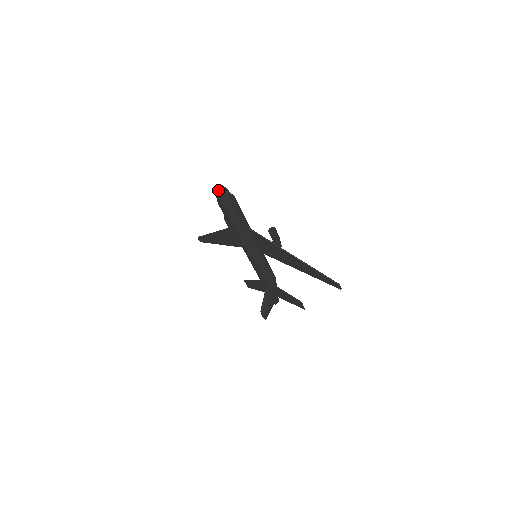
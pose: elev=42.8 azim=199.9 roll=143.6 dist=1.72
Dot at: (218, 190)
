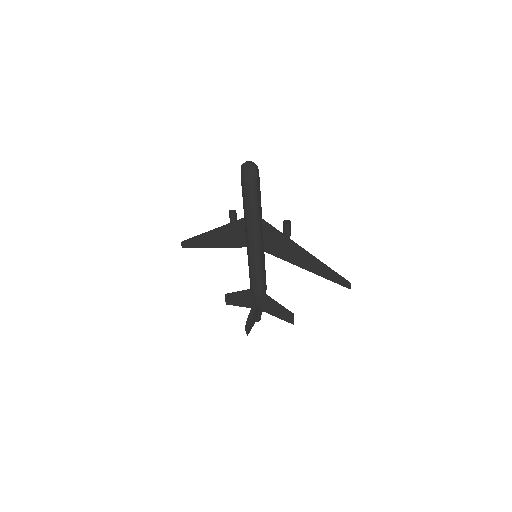
Dot at: (248, 165)
